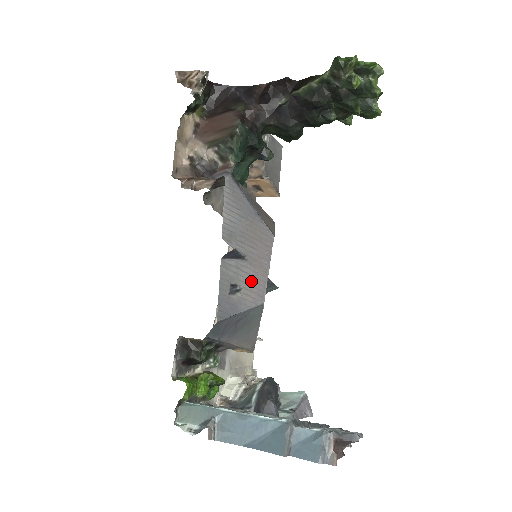
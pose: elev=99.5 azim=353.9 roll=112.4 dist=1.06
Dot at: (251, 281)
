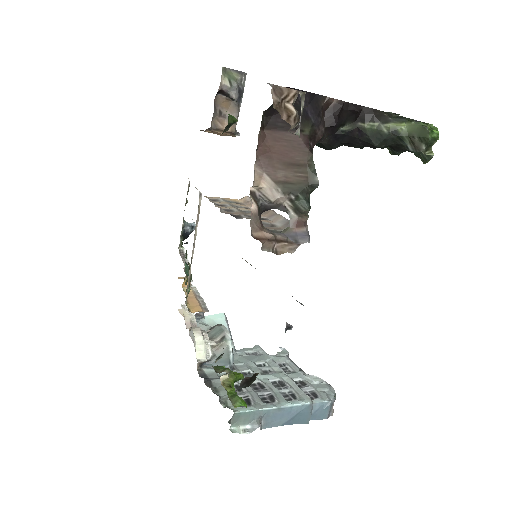
Dot at: occluded
